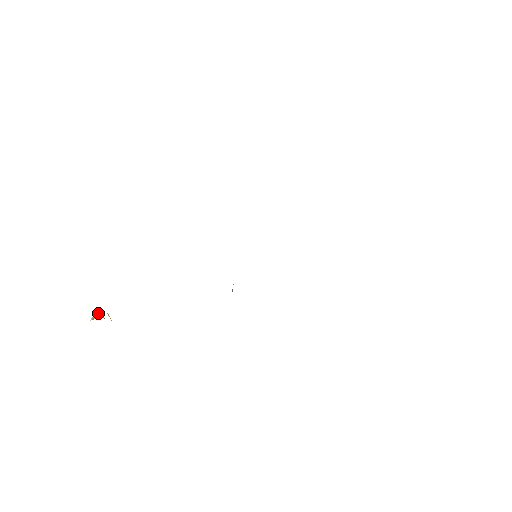
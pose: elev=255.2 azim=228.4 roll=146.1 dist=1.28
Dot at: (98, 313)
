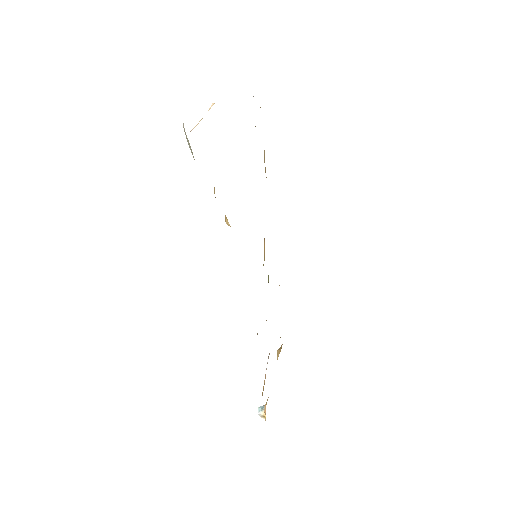
Dot at: (260, 412)
